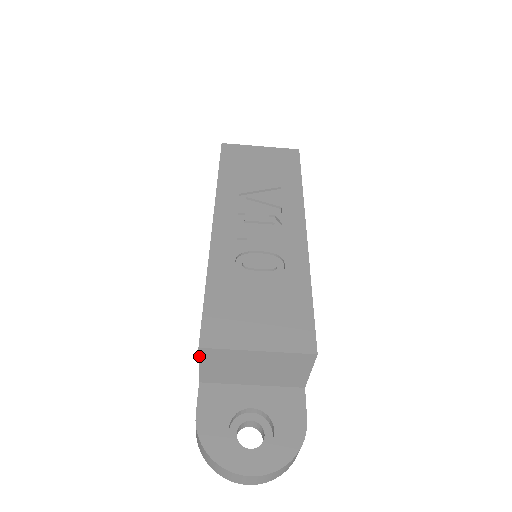
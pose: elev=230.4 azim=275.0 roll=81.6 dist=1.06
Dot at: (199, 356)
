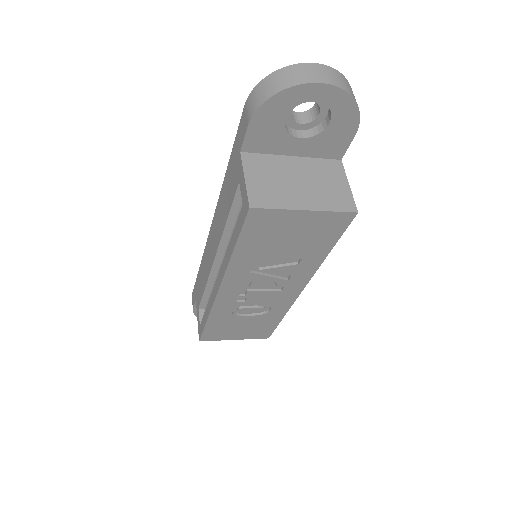
Dot at: occluded
